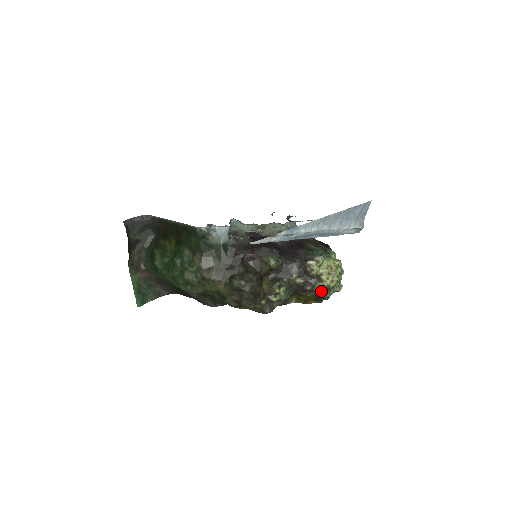
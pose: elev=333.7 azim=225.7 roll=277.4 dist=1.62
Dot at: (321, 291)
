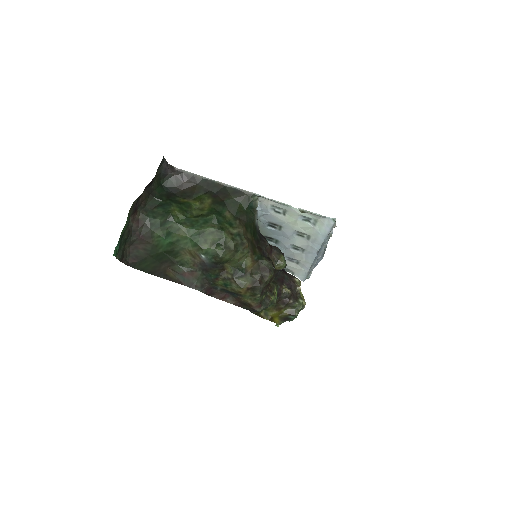
Dot at: (301, 307)
